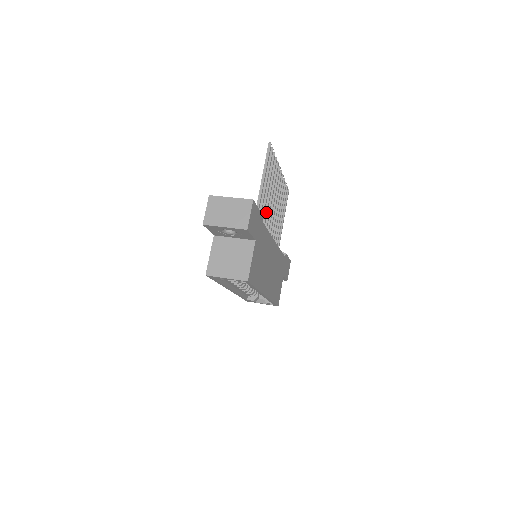
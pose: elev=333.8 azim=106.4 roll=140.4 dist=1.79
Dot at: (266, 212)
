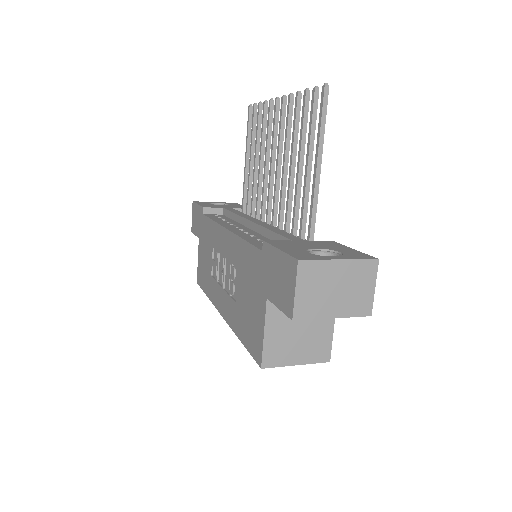
Dot at: (292, 200)
